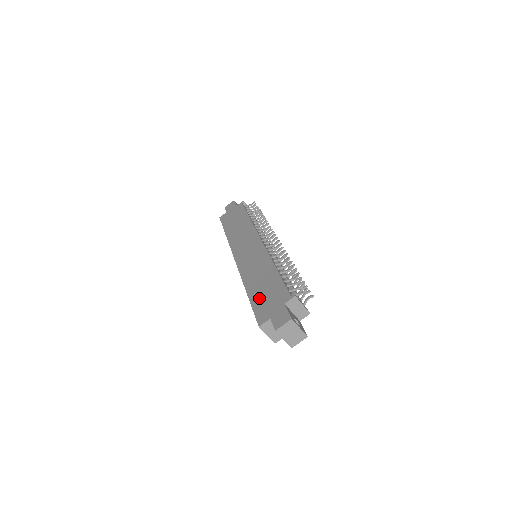
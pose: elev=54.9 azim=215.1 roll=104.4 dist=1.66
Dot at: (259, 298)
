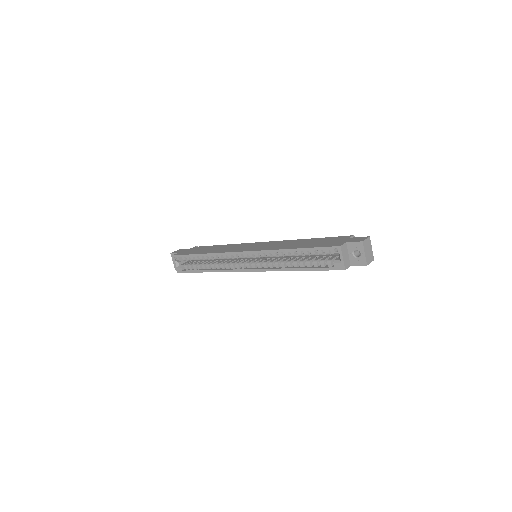
Dot at: (315, 244)
